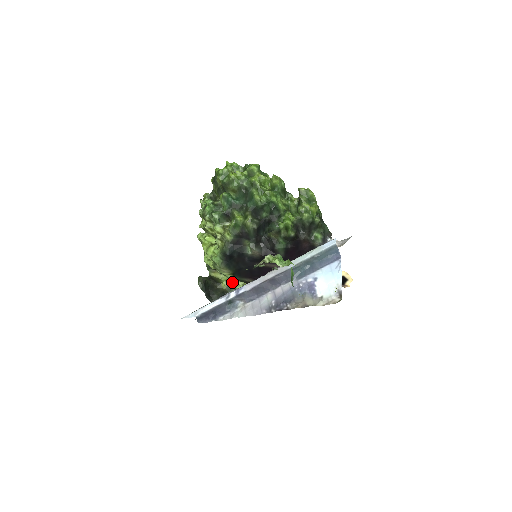
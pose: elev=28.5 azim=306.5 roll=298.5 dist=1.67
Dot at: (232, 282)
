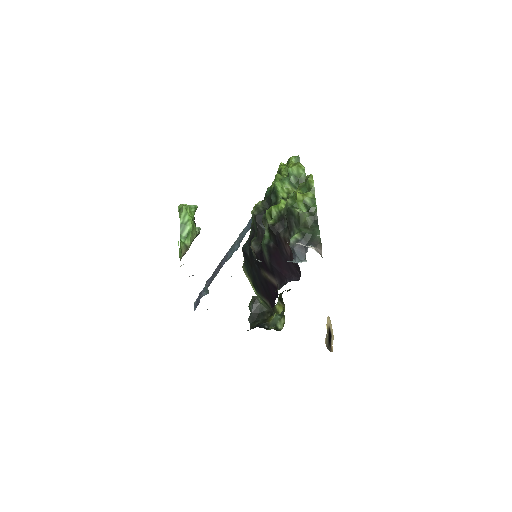
Dot at: (279, 317)
